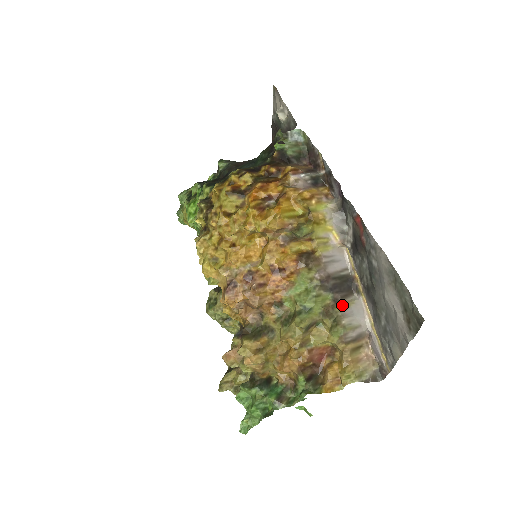
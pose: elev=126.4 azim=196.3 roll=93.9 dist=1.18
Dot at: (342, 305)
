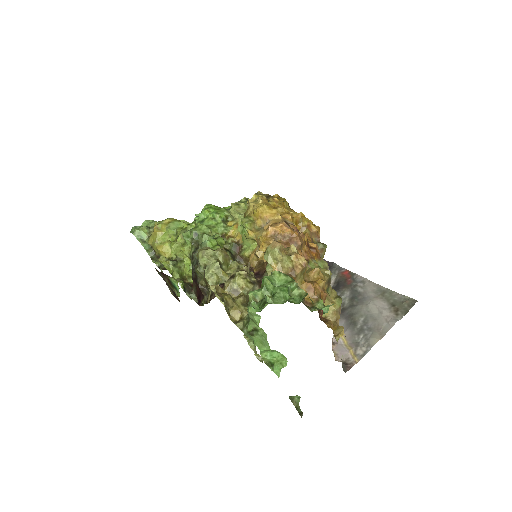
Dot at: occluded
